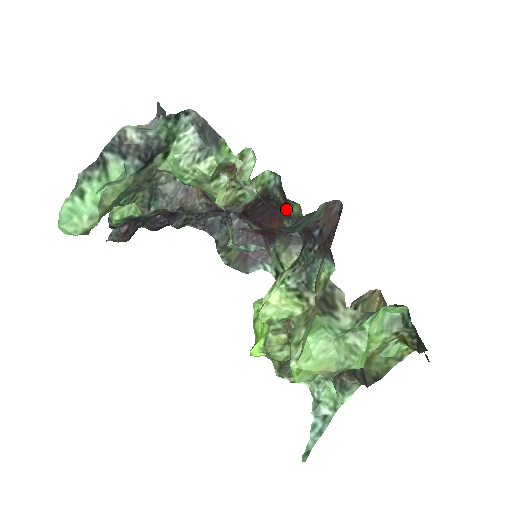
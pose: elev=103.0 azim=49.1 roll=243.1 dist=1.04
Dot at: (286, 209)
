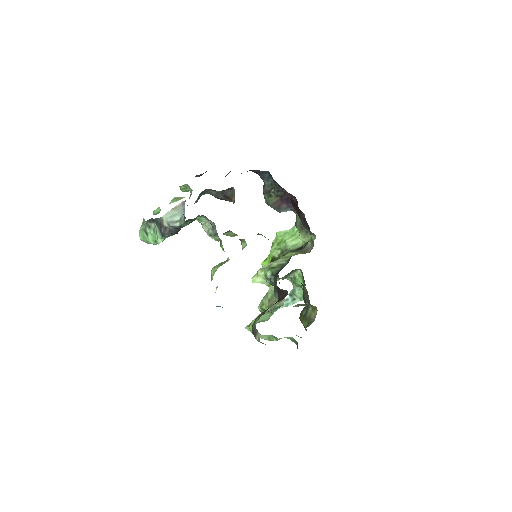
Dot at: occluded
